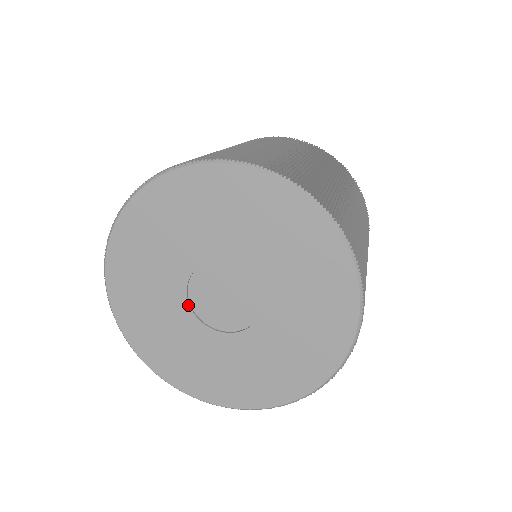
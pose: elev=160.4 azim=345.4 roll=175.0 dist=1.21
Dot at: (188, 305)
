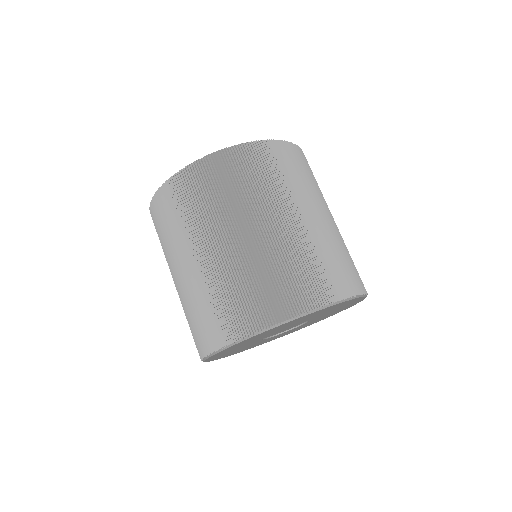
Dot at: occluded
